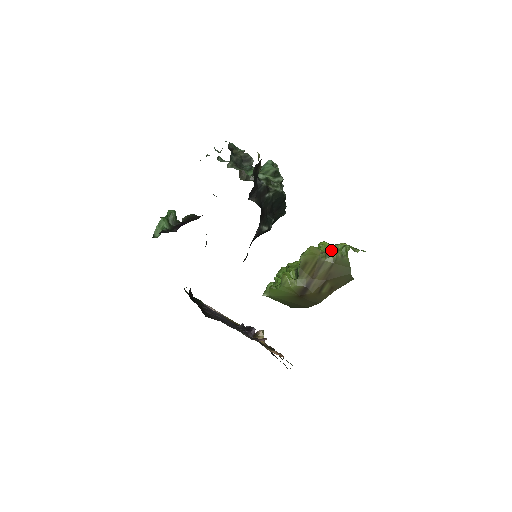
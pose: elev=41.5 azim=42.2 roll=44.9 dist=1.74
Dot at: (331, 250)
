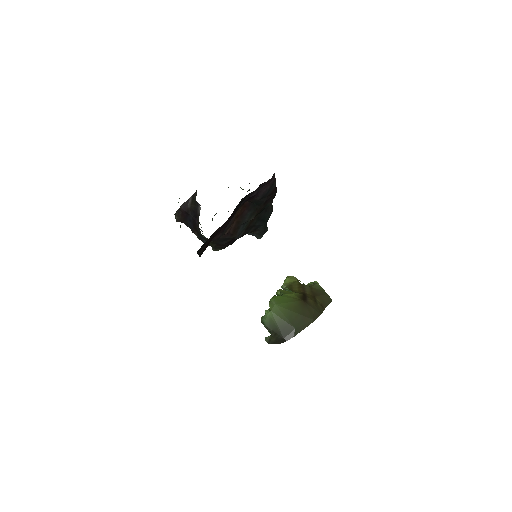
Dot at: occluded
